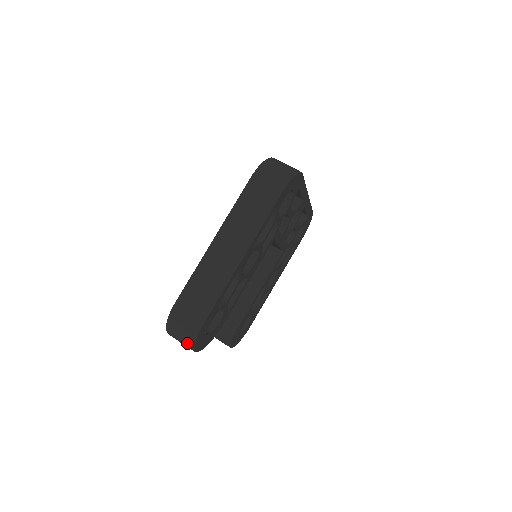
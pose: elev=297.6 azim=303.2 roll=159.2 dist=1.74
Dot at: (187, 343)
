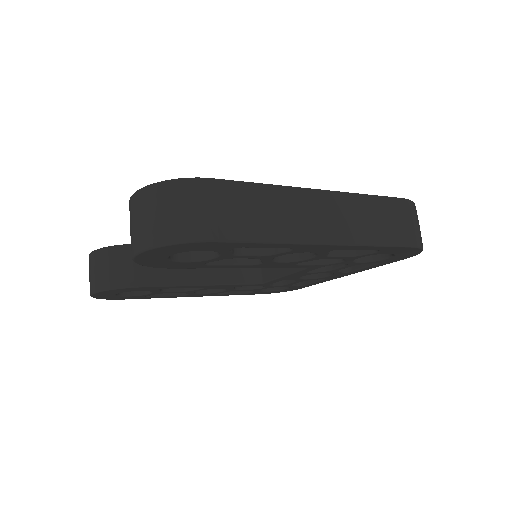
Dot at: (155, 232)
